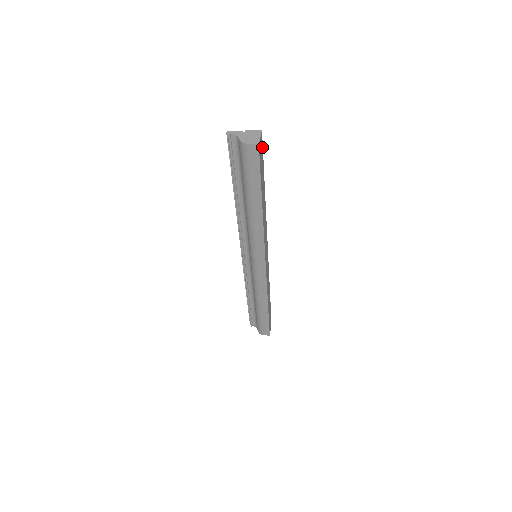
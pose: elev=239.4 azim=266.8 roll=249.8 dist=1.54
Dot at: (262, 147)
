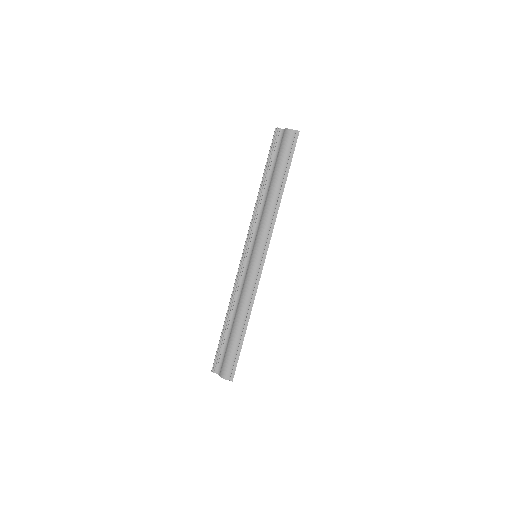
Dot at: occluded
